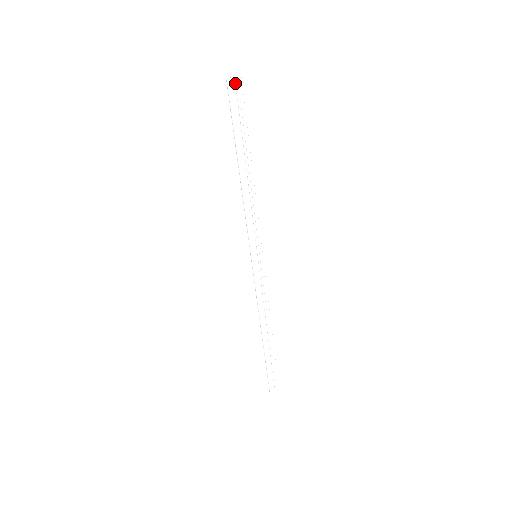
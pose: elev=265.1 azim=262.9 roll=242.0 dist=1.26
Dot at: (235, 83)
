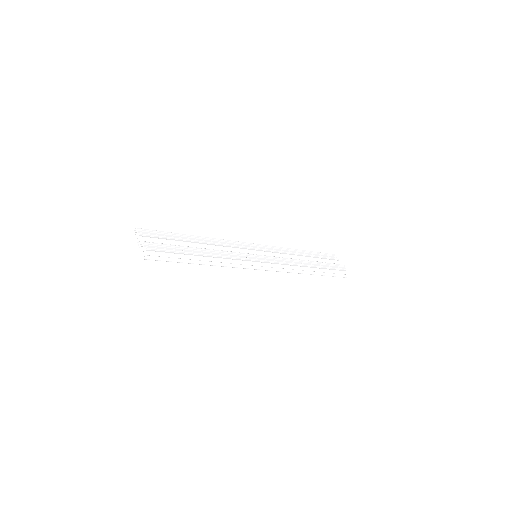
Dot at: (148, 256)
